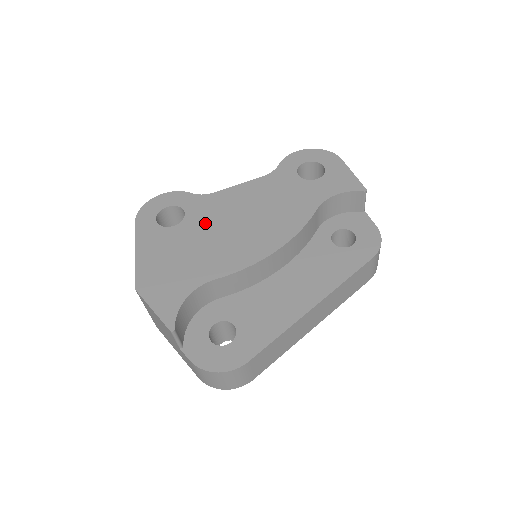
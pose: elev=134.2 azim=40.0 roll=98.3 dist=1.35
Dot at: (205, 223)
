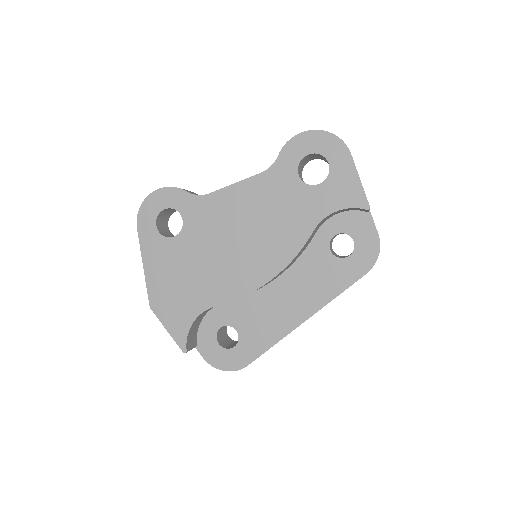
Dot at: (203, 237)
